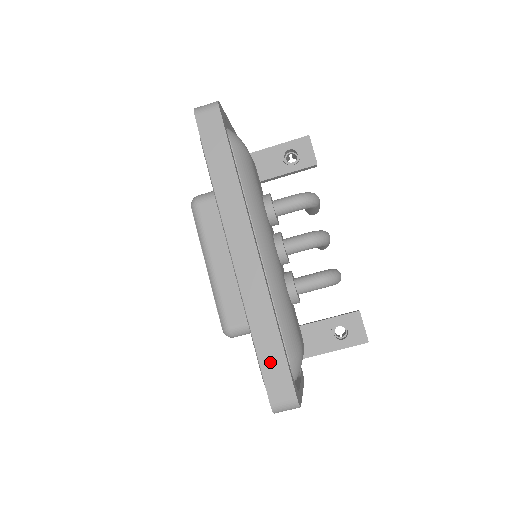
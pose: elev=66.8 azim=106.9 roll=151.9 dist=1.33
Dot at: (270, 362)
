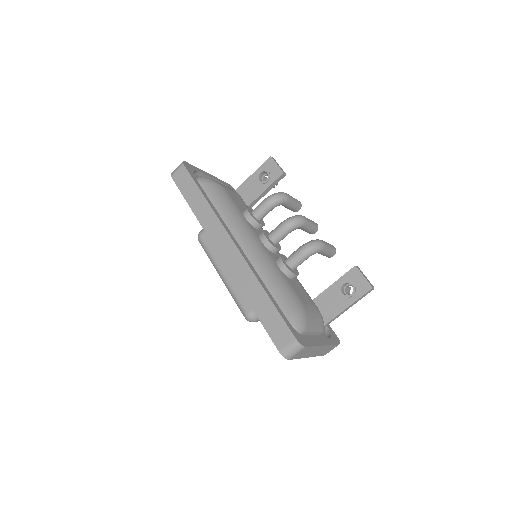
Dot at: (268, 319)
